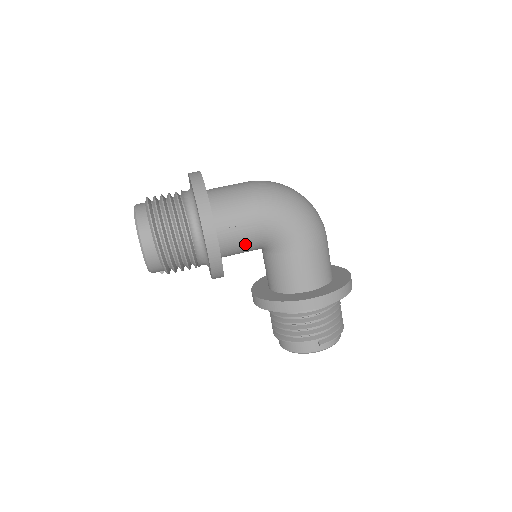
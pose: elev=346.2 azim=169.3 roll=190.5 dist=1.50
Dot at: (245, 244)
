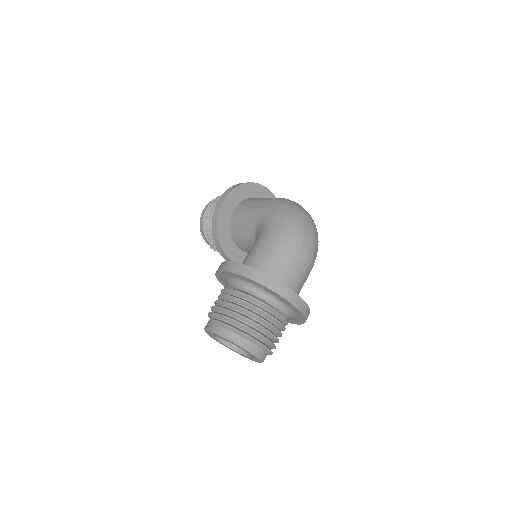
Dot at: (244, 227)
